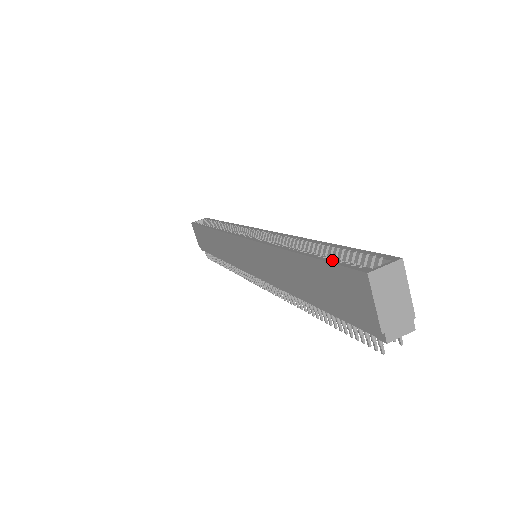
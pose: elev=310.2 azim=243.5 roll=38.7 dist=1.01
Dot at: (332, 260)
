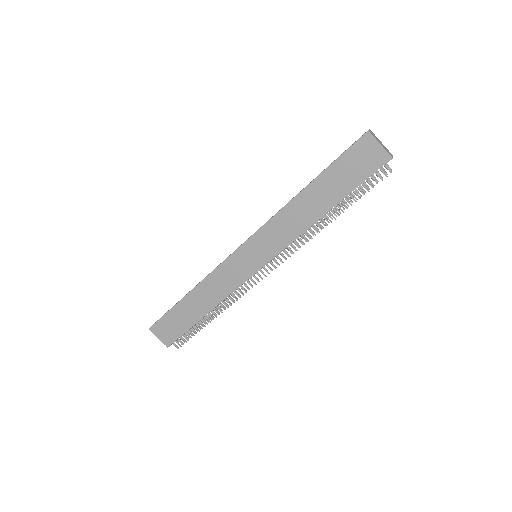
Dot at: (341, 155)
